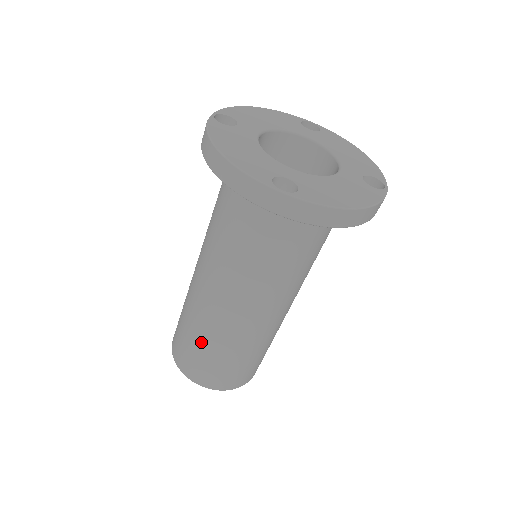
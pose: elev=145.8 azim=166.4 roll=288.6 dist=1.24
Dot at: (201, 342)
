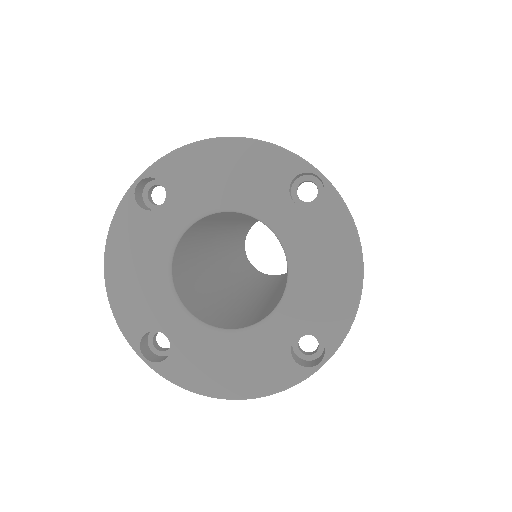
Dot at: occluded
